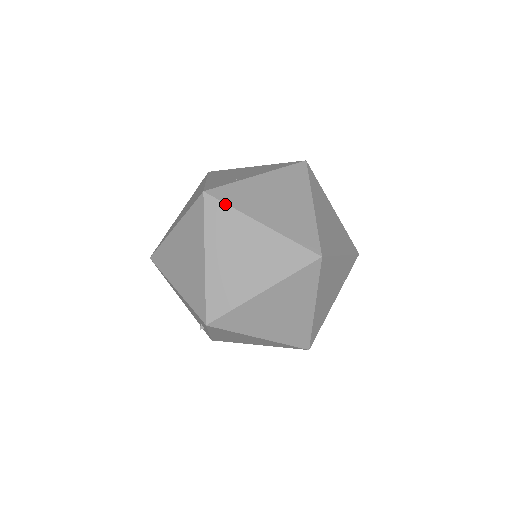
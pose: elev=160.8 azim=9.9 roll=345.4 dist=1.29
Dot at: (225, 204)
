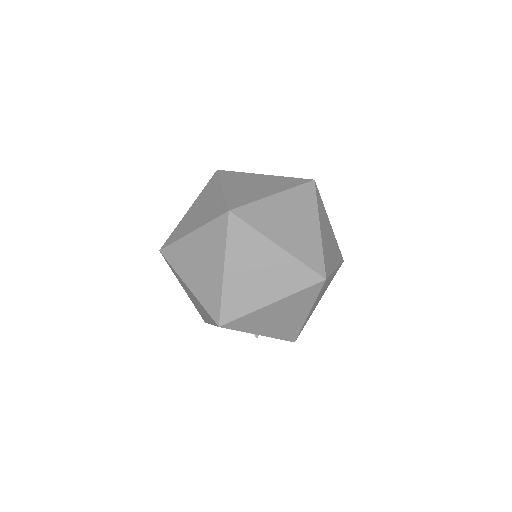
Dot at: (171, 245)
